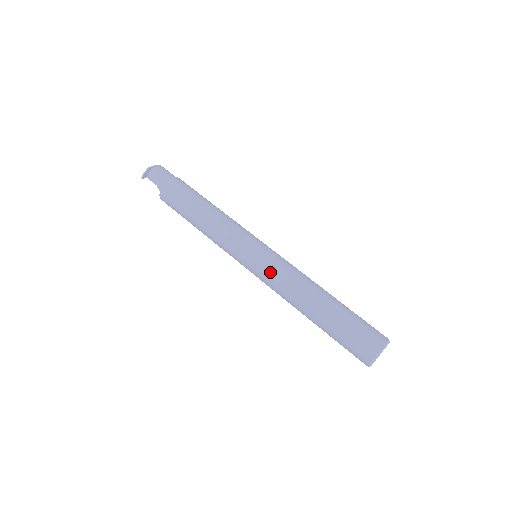
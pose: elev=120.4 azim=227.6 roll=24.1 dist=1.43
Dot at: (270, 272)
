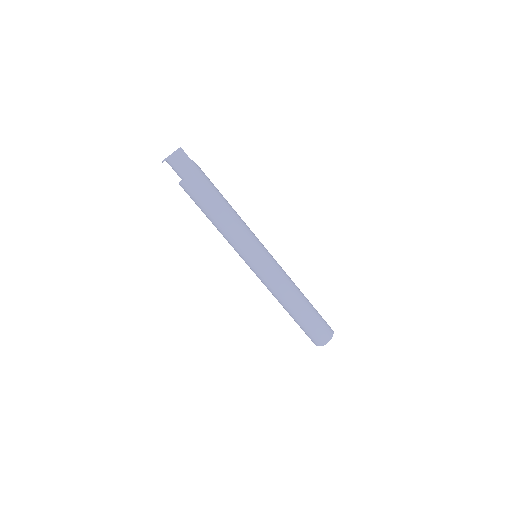
Dot at: occluded
